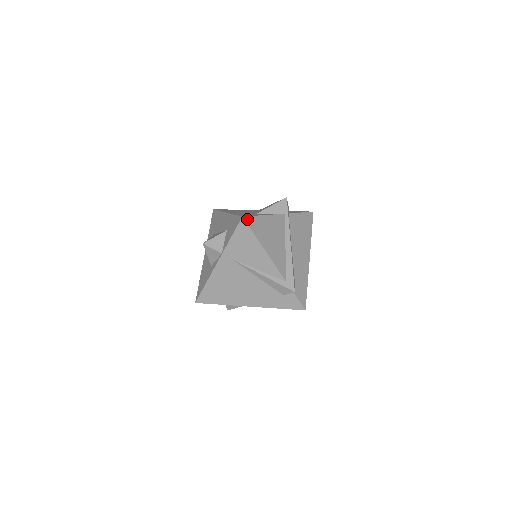
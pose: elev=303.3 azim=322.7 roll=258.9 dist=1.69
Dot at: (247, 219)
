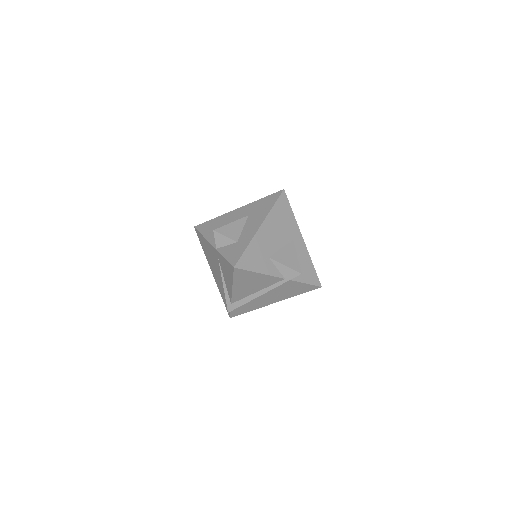
Dot at: (237, 270)
